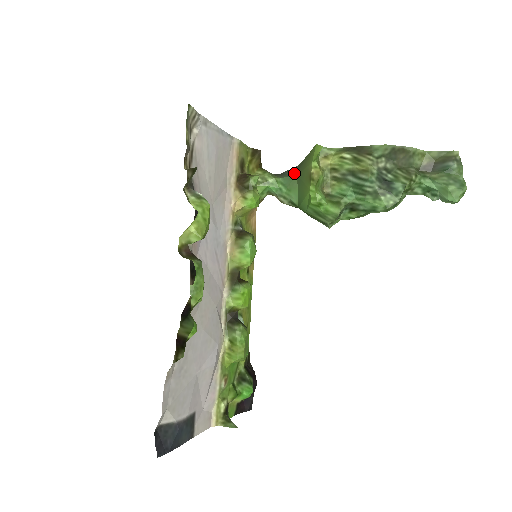
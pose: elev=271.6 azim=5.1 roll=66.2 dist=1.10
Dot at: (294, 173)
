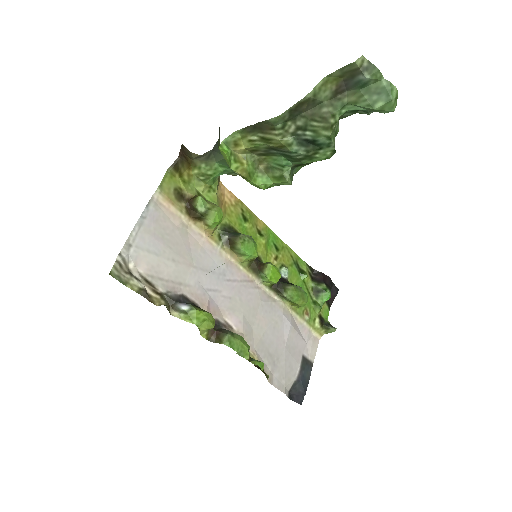
Dot at: occluded
